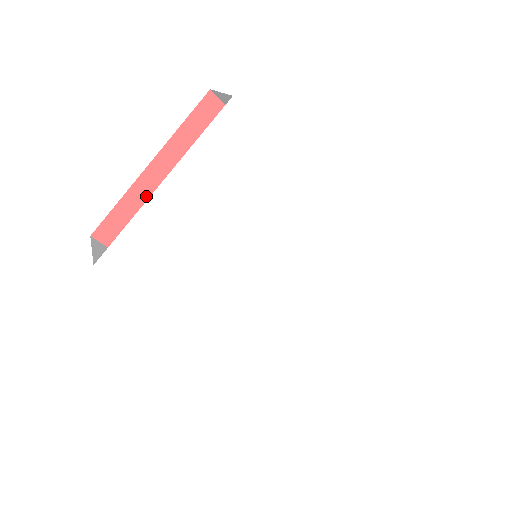
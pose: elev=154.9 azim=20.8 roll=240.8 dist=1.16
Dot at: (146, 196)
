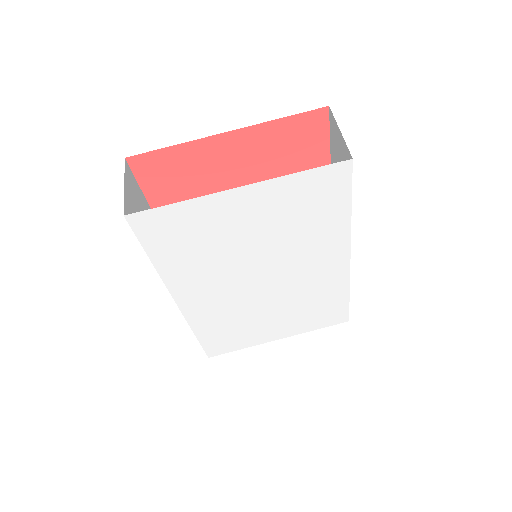
Dot at: (201, 155)
